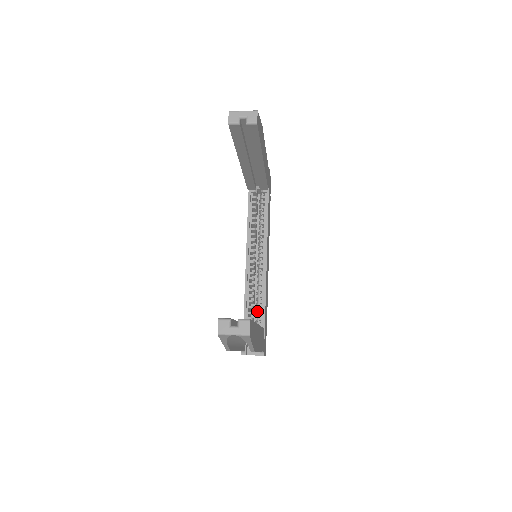
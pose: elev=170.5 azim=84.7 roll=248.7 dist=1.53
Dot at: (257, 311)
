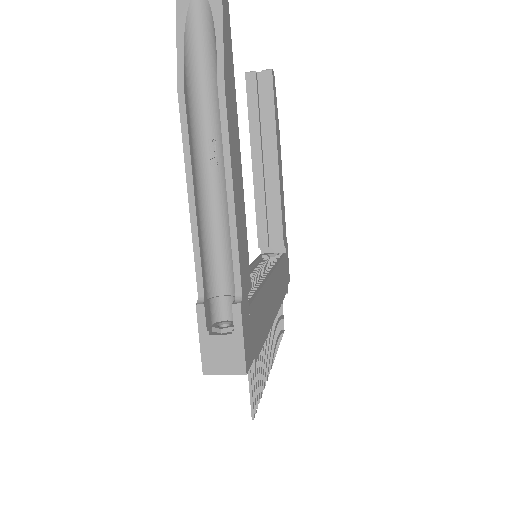
Dot at: occluded
